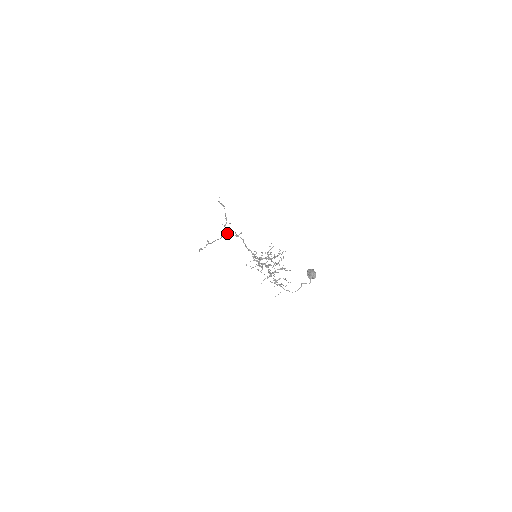
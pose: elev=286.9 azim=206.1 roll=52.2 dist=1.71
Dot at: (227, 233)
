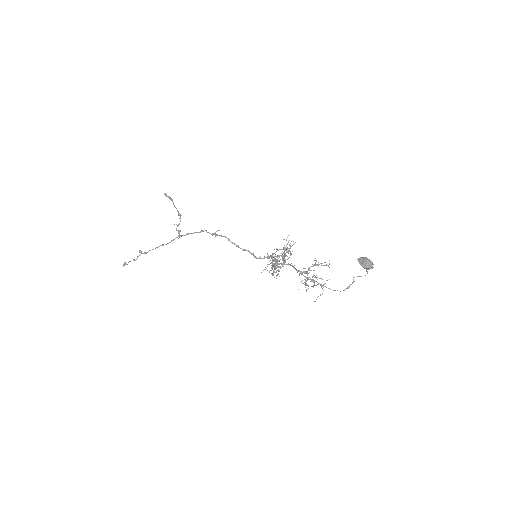
Dot at: (187, 234)
